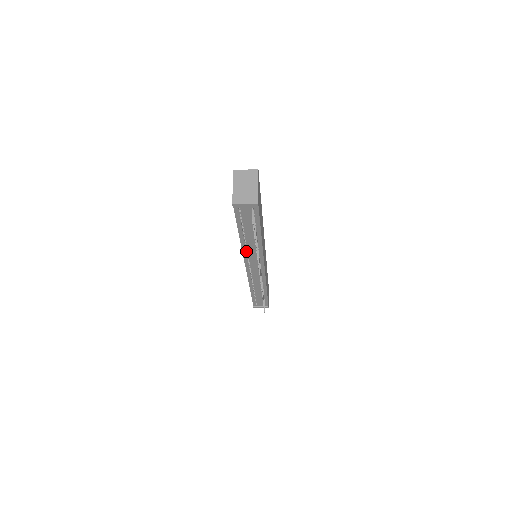
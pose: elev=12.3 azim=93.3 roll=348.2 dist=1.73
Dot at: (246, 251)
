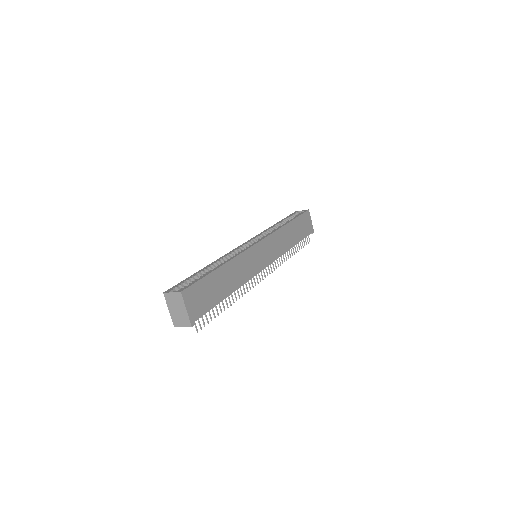
Dot at: occluded
